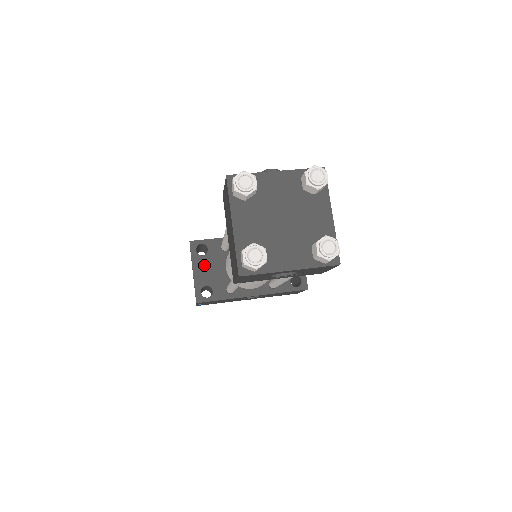
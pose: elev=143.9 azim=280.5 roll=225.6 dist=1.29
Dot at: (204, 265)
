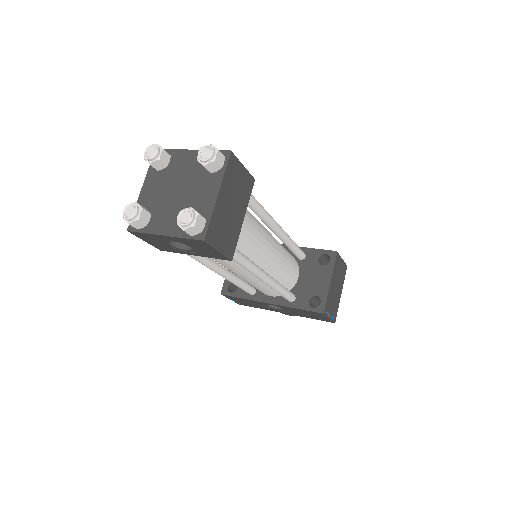
Dot at: occluded
